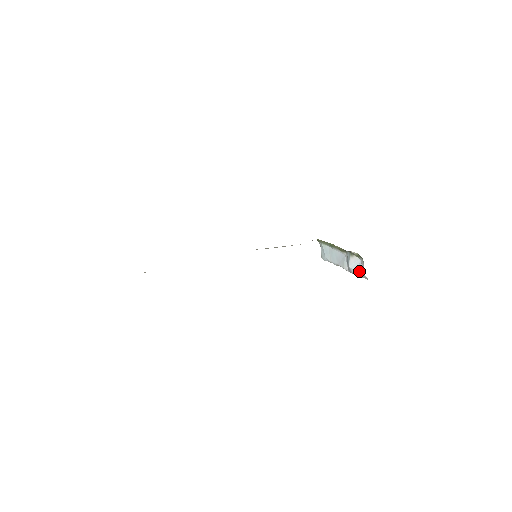
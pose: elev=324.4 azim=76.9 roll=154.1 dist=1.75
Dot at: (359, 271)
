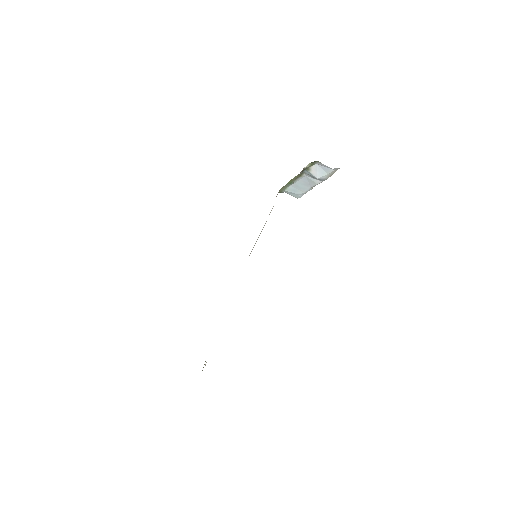
Dot at: (327, 172)
